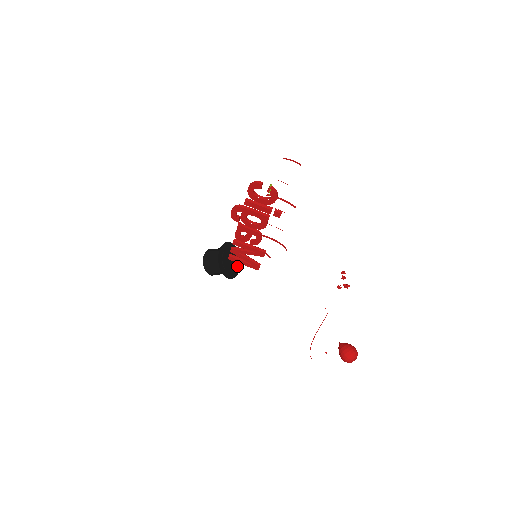
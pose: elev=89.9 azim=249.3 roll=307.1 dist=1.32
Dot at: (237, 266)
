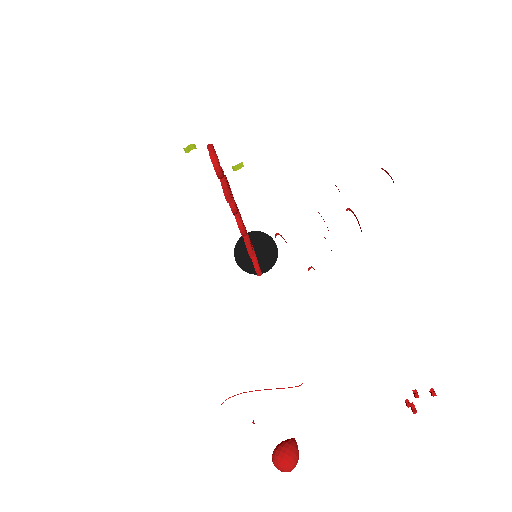
Dot at: (265, 266)
